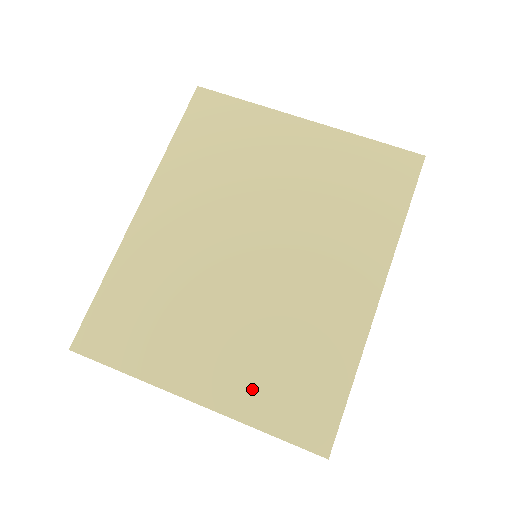
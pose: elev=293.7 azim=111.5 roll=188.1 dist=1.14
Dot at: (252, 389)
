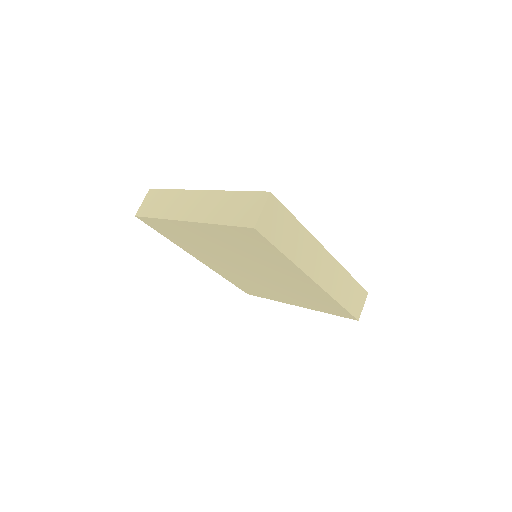
Dot at: occluded
